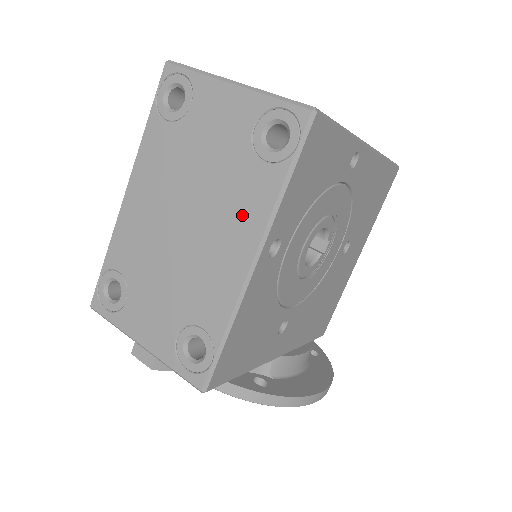
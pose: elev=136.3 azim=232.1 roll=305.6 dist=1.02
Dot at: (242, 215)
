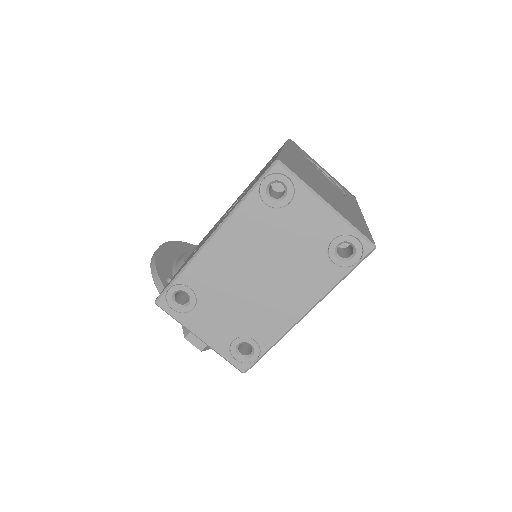
Dot at: (306, 287)
